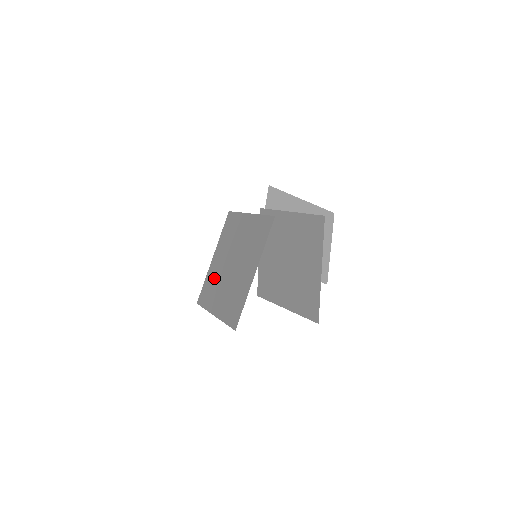
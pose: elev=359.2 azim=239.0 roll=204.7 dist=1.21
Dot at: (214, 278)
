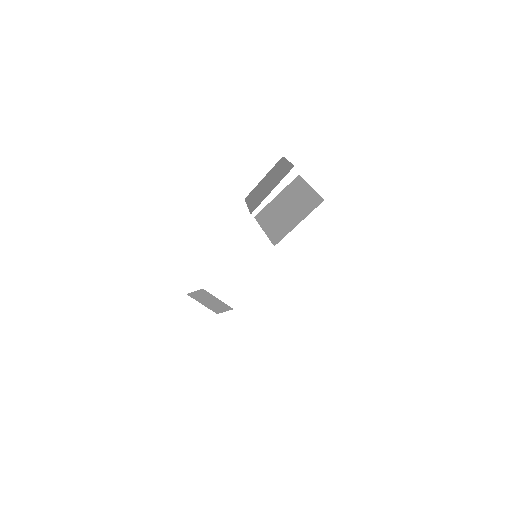
Dot at: (257, 199)
